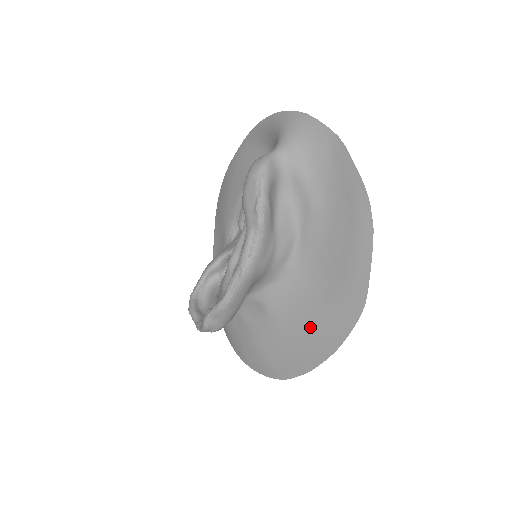
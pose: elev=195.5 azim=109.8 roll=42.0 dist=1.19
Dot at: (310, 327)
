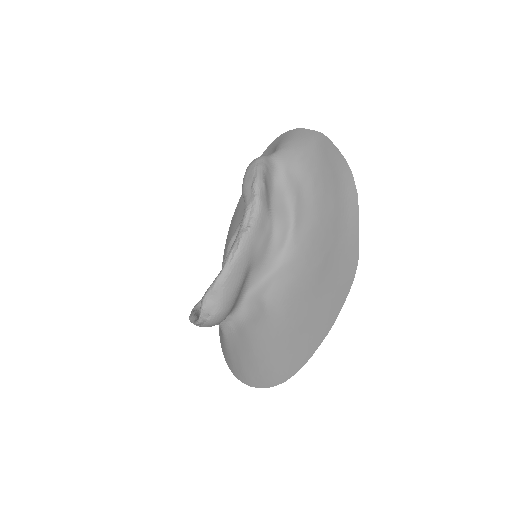
Dot at: (308, 307)
